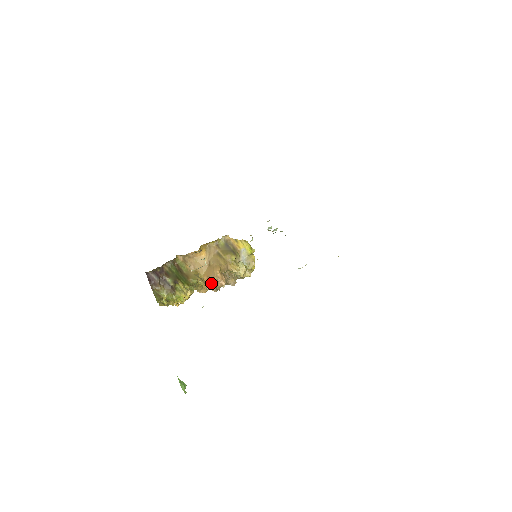
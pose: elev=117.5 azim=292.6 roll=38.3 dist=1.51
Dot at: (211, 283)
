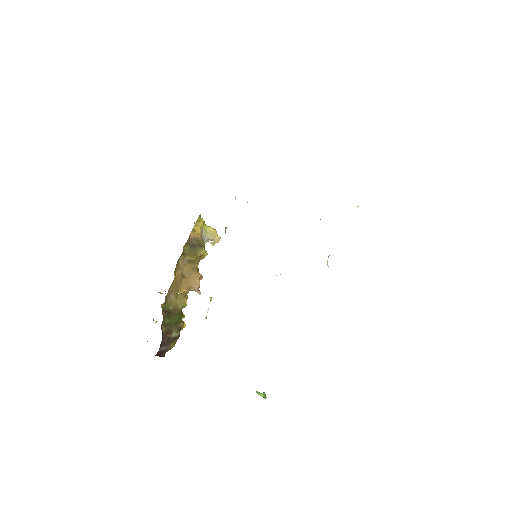
Dot at: (195, 291)
